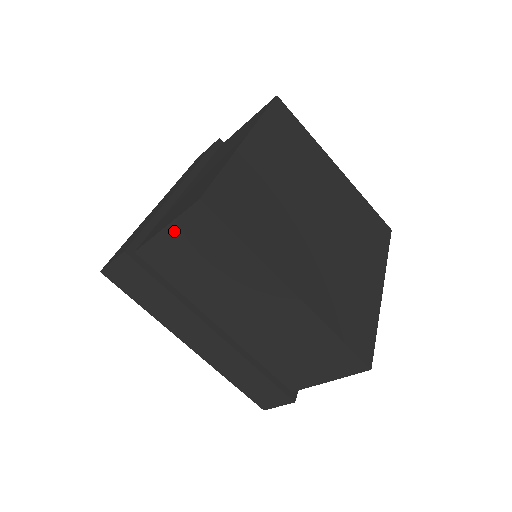
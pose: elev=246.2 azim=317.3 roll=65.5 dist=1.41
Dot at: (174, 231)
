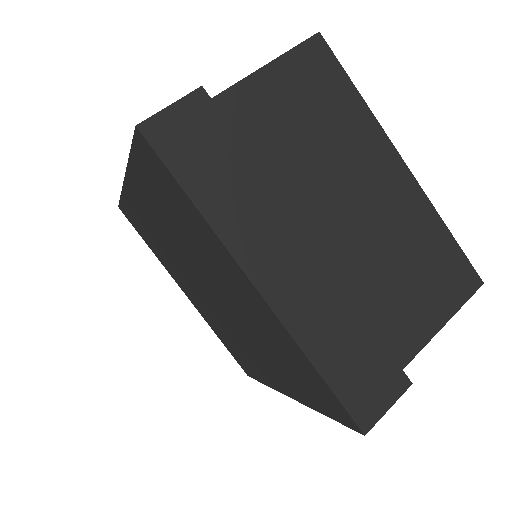
Dot at: (278, 70)
